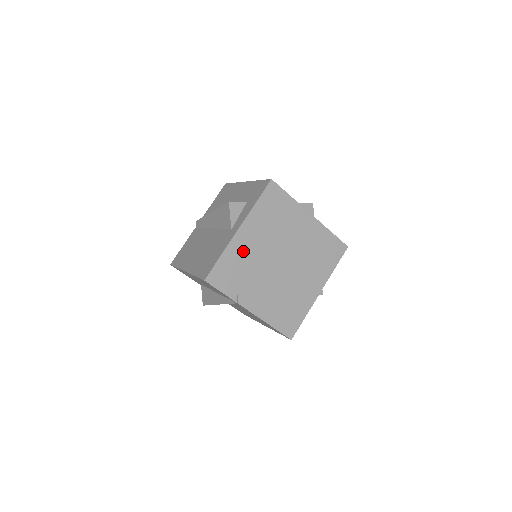
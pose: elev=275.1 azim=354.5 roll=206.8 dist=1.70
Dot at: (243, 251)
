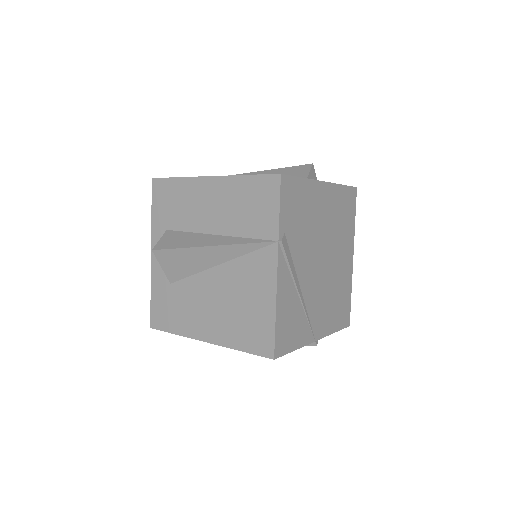
Dot at: (314, 204)
